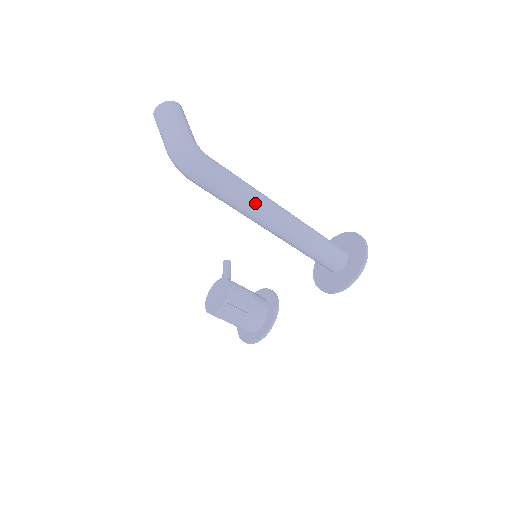
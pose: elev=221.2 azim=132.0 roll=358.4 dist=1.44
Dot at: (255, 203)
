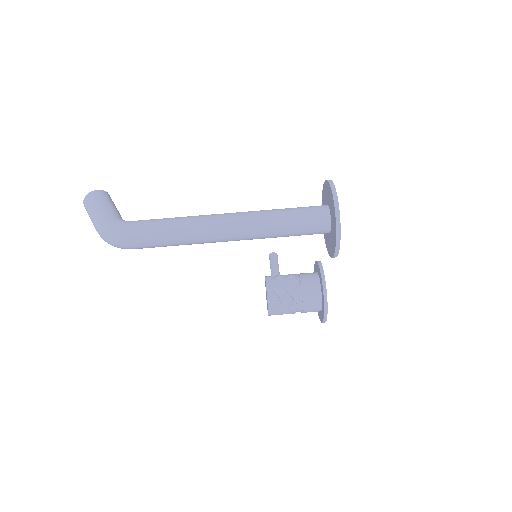
Dot at: (190, 233)
